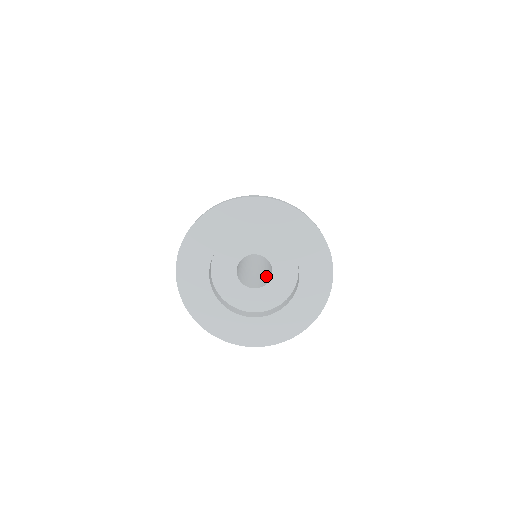
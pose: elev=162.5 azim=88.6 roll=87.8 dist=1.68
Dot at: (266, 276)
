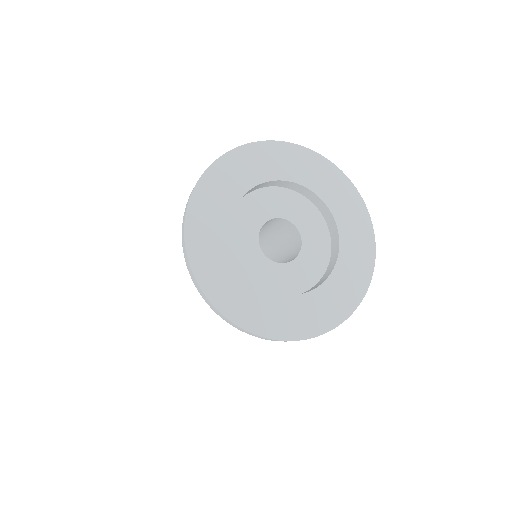
Dot at: (288, 252)
